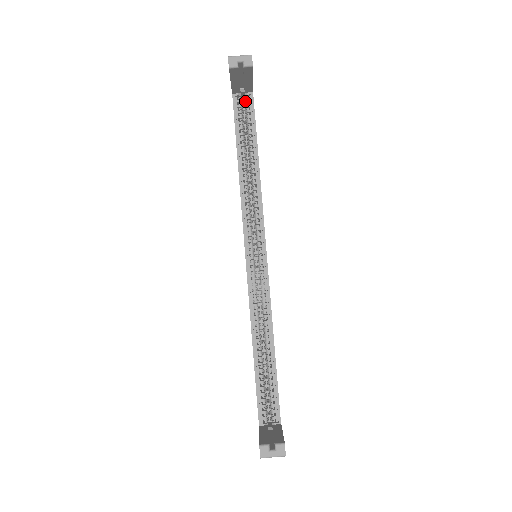
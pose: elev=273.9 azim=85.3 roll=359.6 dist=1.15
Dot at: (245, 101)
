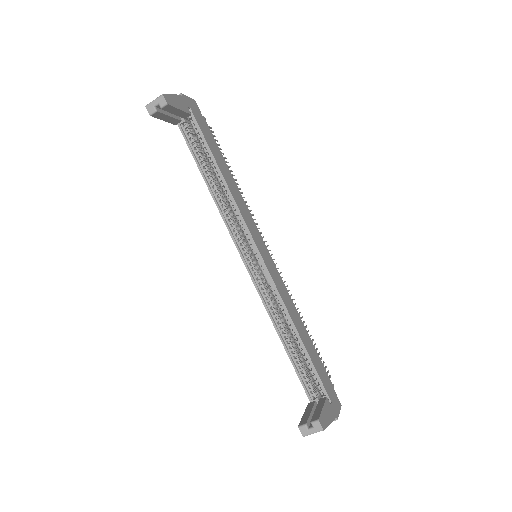
Dot at: (191, 124)
